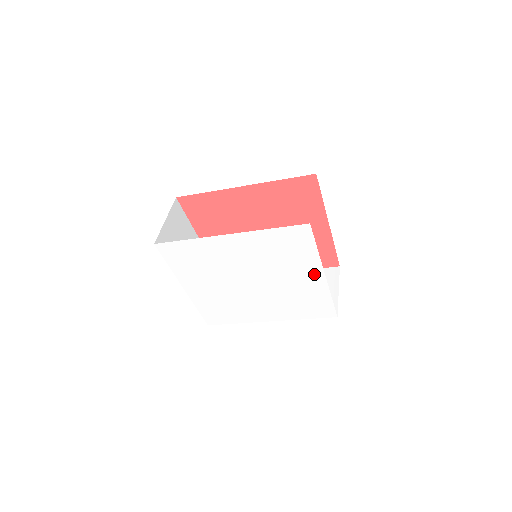
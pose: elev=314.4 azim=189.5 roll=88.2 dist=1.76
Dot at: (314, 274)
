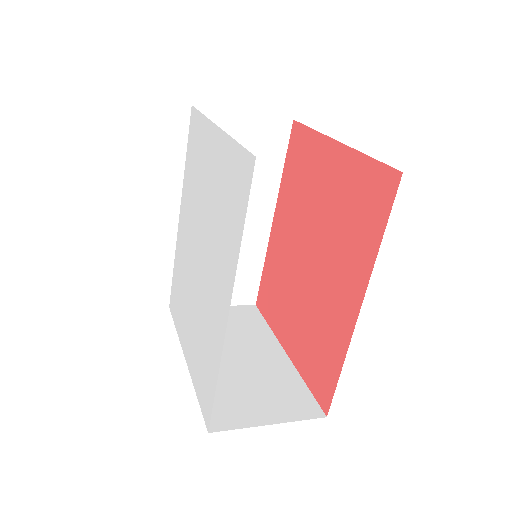
Dot at: (213, 143)
